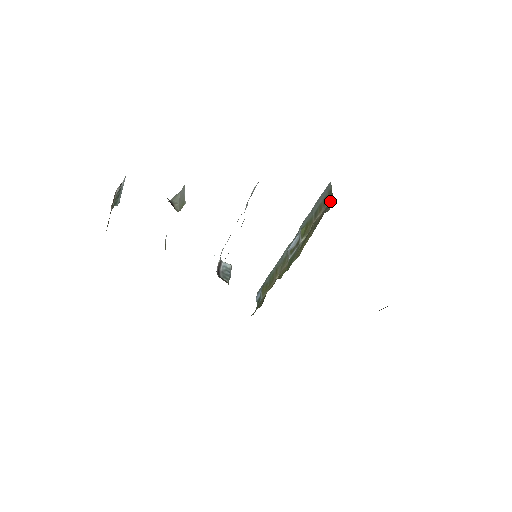
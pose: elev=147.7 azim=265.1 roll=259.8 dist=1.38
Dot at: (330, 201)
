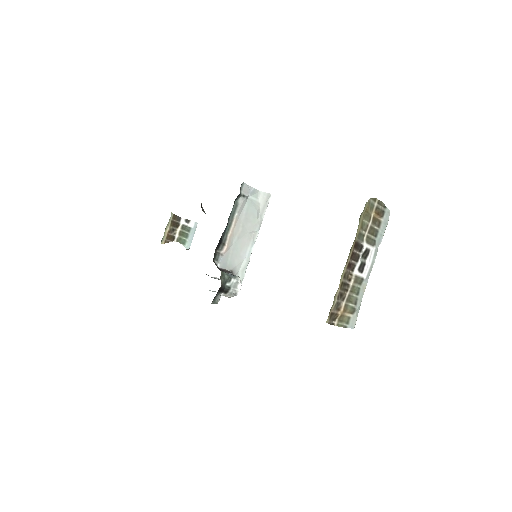
Dot at: occluded
